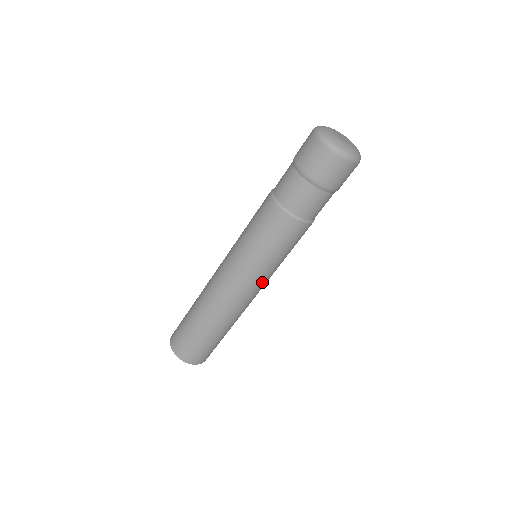
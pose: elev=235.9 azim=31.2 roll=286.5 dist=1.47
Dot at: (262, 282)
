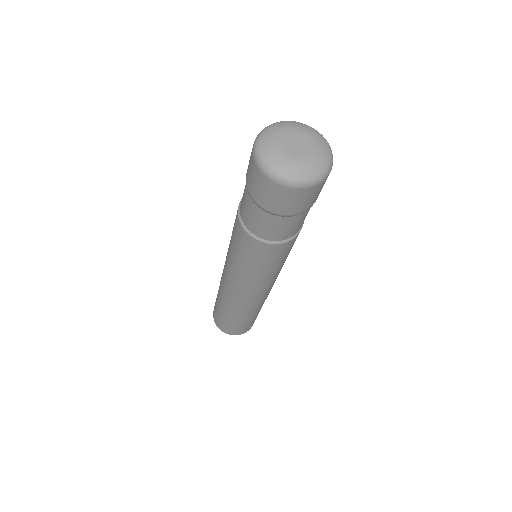
Dot at: (247, 286)
